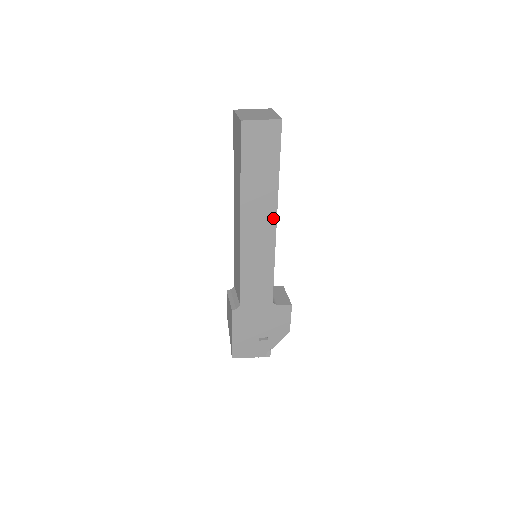
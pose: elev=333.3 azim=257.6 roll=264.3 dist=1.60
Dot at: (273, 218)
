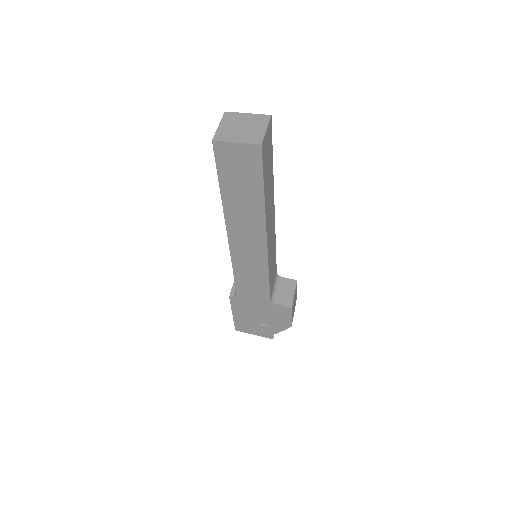
Dot at: (262, 234)
